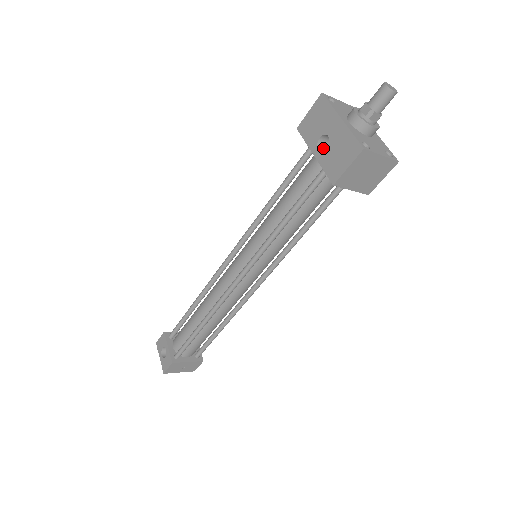
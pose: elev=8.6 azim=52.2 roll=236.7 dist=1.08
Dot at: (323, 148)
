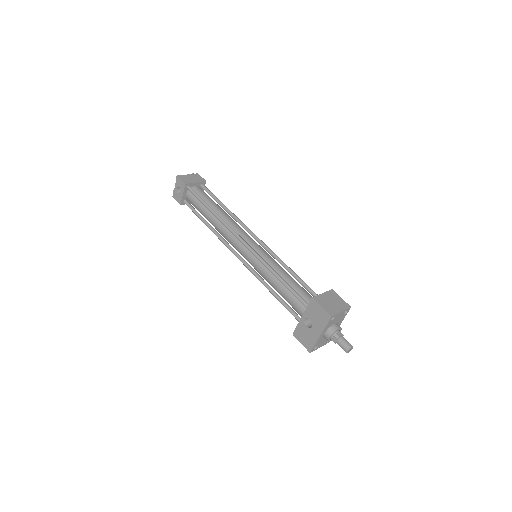
Dot at: occluded
